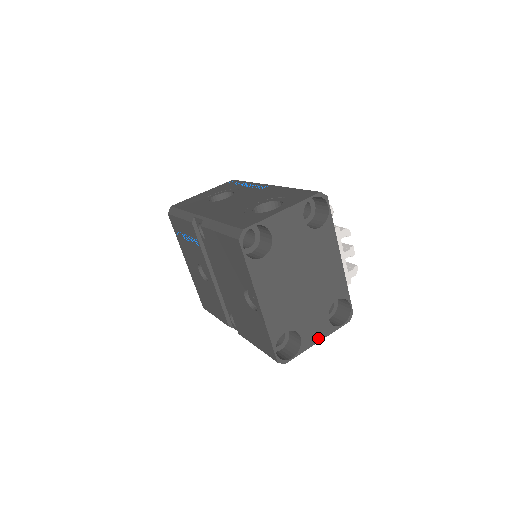
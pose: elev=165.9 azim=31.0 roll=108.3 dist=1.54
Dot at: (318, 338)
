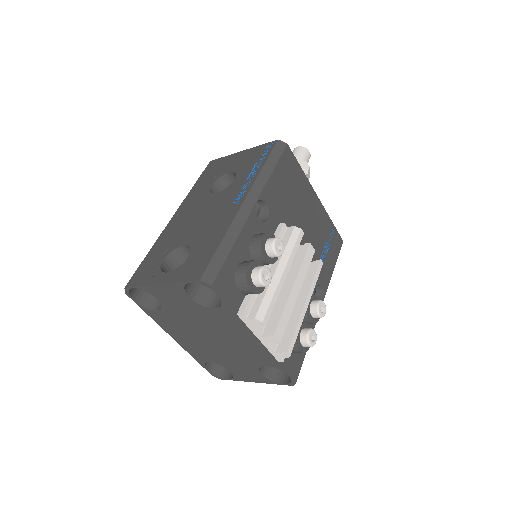
Dot at: (253, 380)
